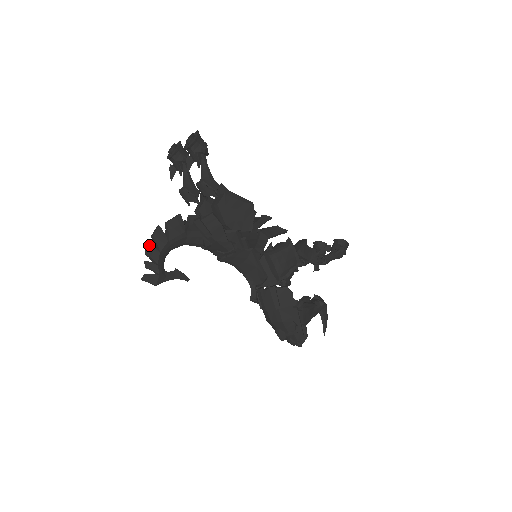
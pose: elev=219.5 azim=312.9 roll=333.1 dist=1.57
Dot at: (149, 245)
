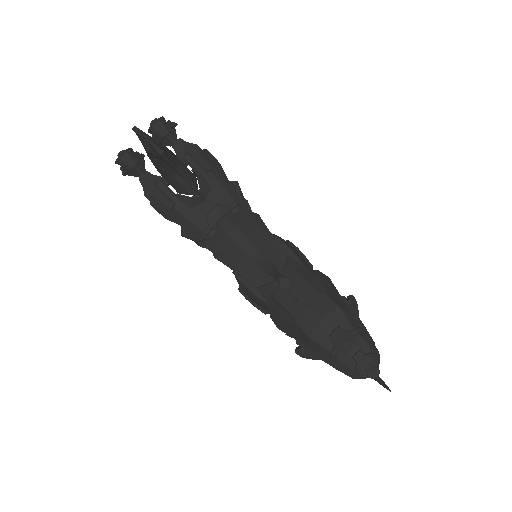
Dot at: occluded
